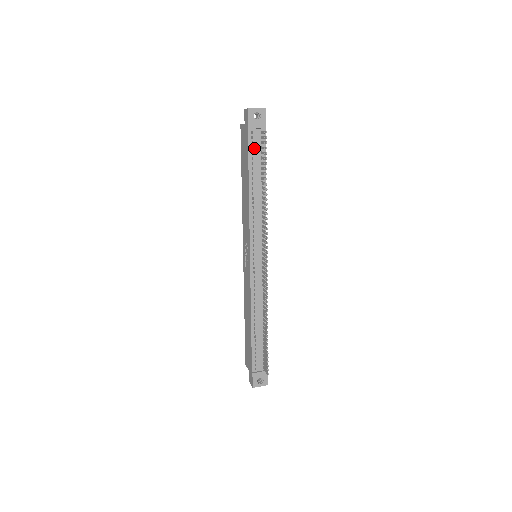
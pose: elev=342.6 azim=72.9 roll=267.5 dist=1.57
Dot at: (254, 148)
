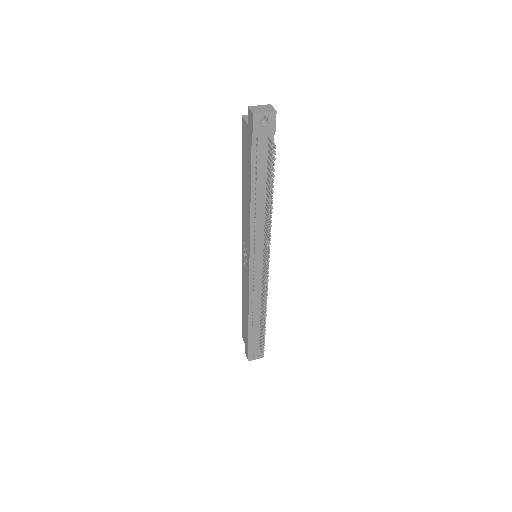
Dot at: (259, 157)
